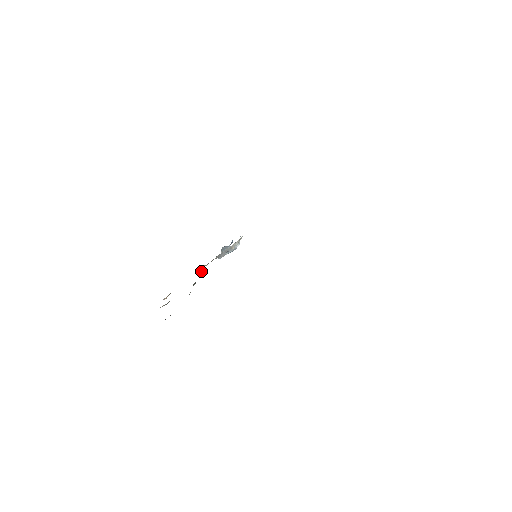
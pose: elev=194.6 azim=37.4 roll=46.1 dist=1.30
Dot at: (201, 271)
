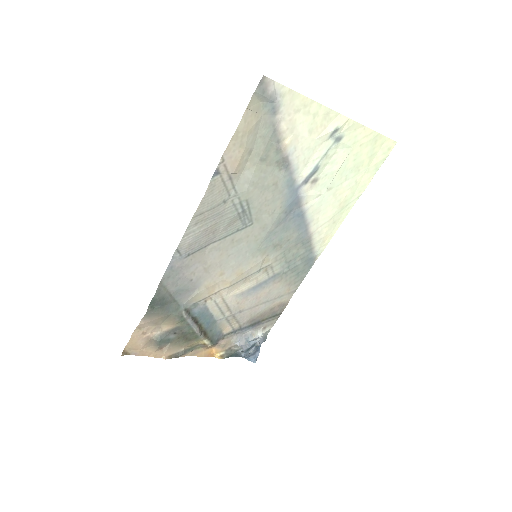
Dot at: (213, 343)
